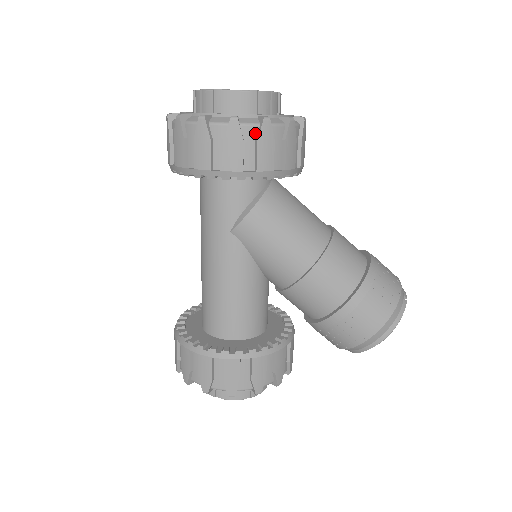
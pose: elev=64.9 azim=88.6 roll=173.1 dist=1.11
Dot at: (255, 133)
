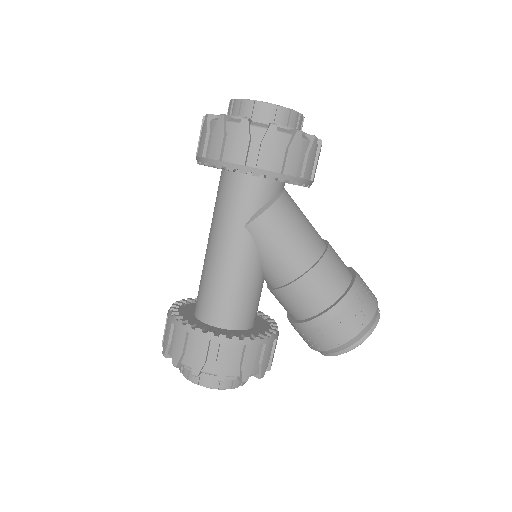
Dot at: (287, 141)
